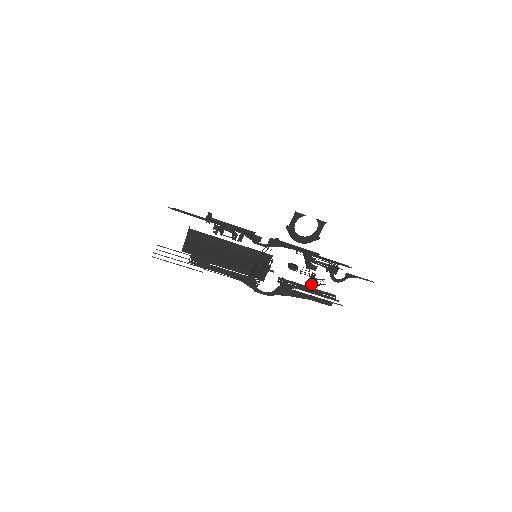
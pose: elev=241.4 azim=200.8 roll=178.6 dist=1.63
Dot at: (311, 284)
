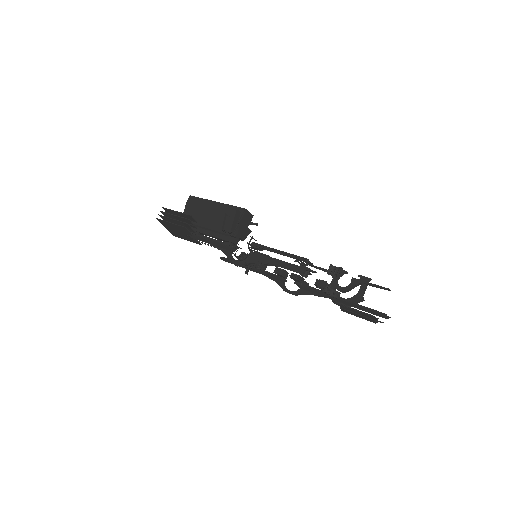
Dot at: occluded
